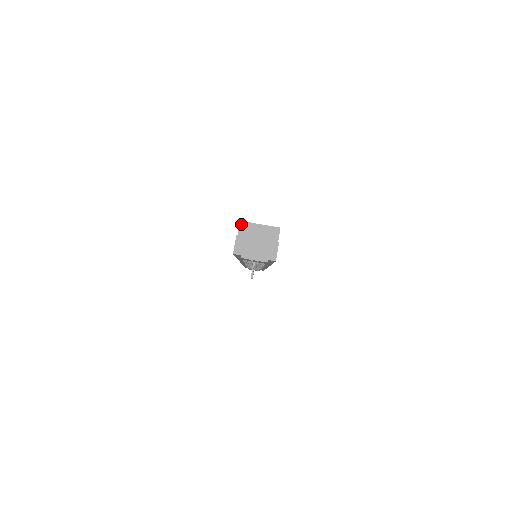
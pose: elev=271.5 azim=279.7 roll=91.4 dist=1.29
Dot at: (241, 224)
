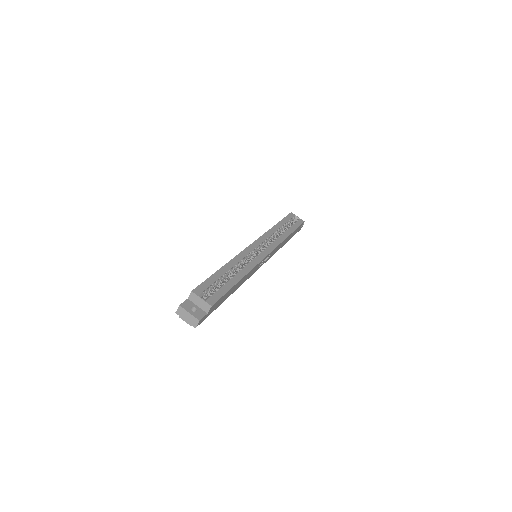
Dot at: (191, 293)
